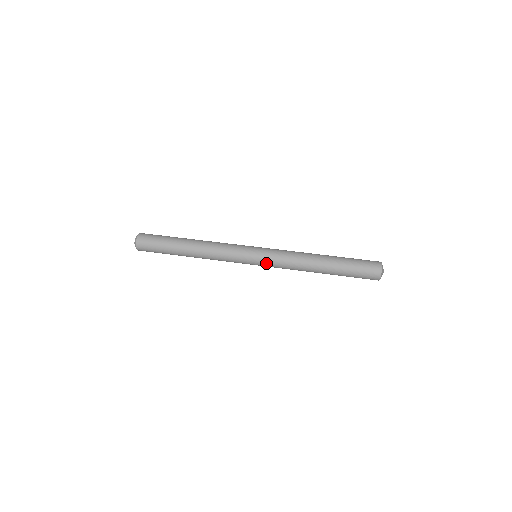
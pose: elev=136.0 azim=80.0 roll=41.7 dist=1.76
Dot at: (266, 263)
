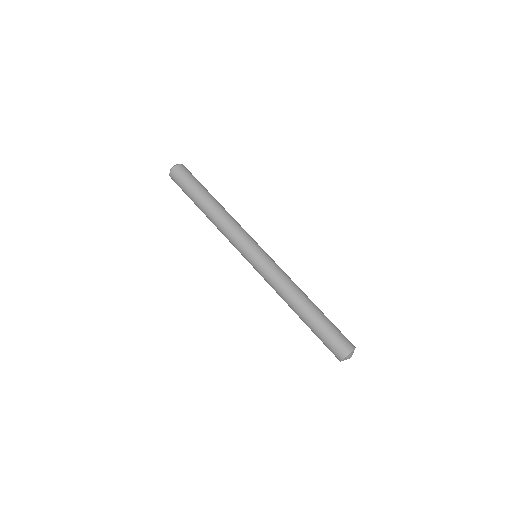
Dot at: occluded
